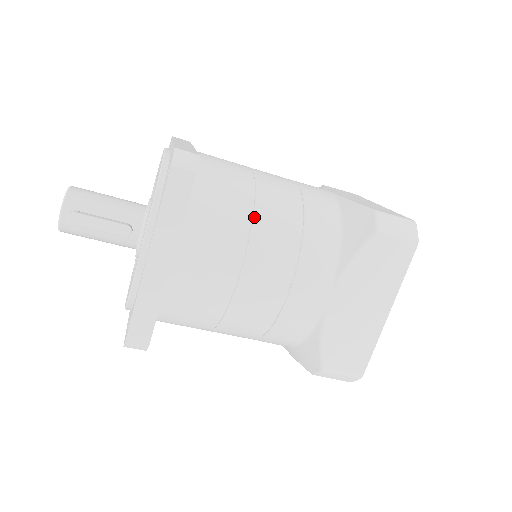
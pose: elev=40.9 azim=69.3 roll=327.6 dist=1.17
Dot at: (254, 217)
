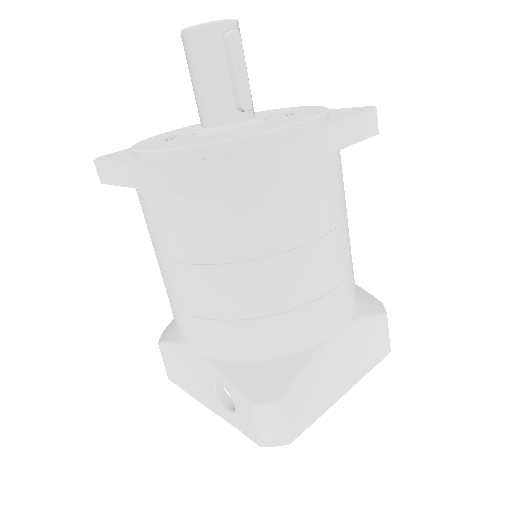
Dot at: occluded
